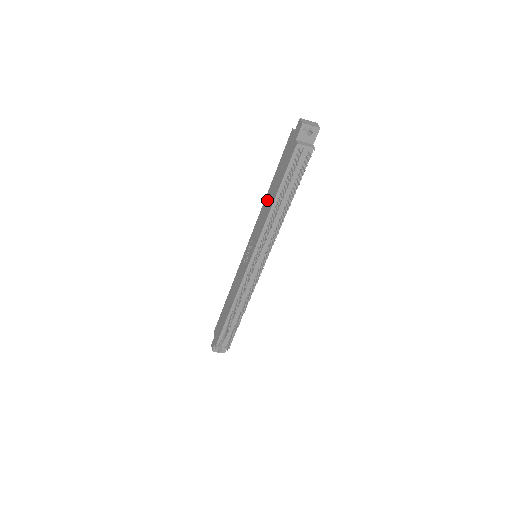
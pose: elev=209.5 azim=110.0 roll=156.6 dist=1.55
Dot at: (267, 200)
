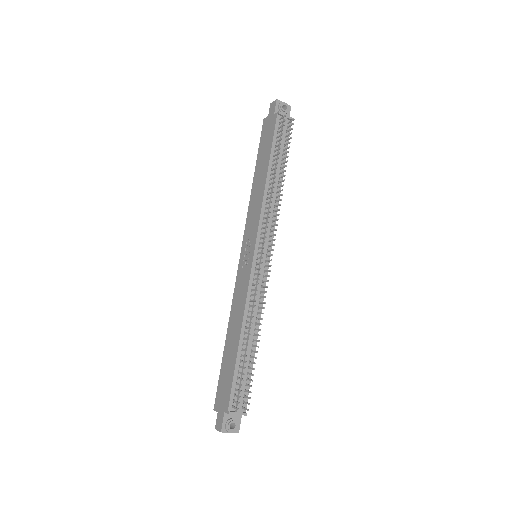
Dot at: (255, 187)
